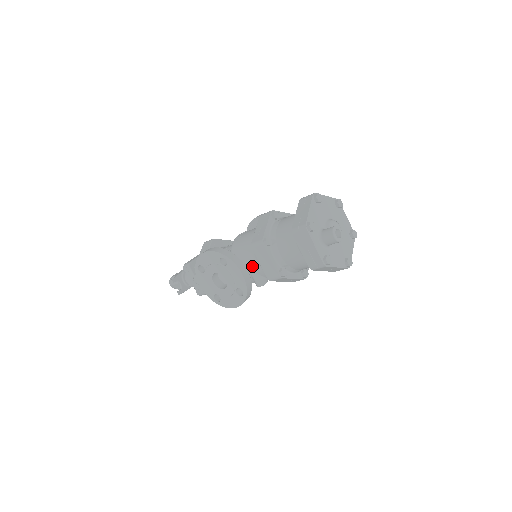
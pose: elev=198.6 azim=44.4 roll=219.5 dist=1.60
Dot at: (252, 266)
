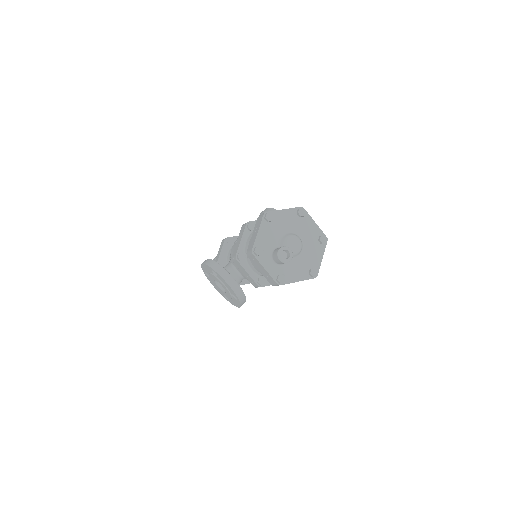
Dot at: occluded
